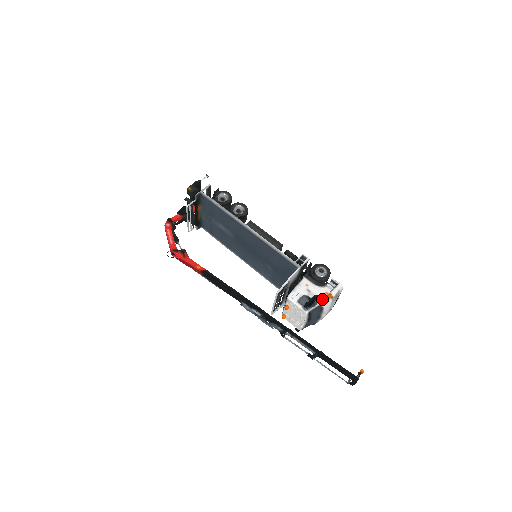
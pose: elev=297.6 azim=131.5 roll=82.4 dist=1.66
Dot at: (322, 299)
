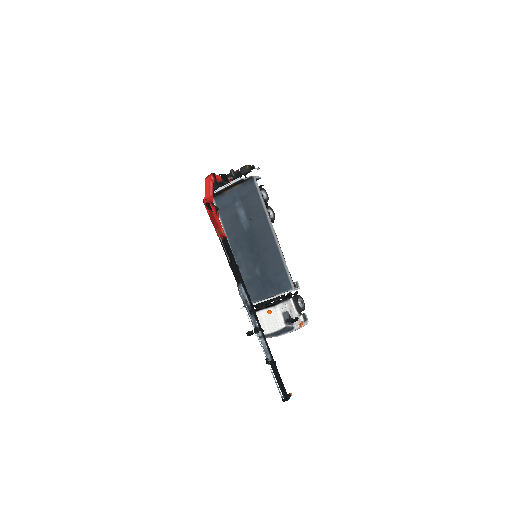
Dot at: (296, 323)
